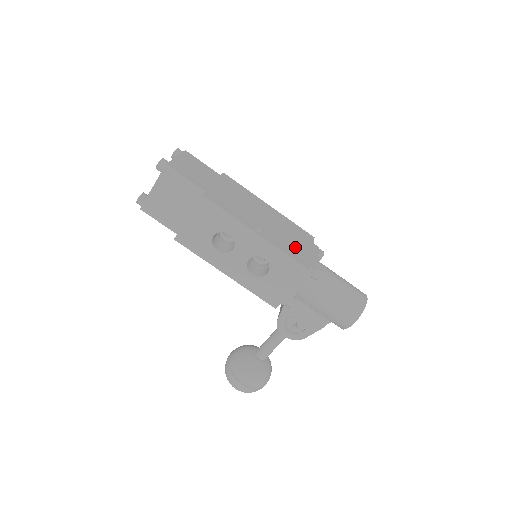
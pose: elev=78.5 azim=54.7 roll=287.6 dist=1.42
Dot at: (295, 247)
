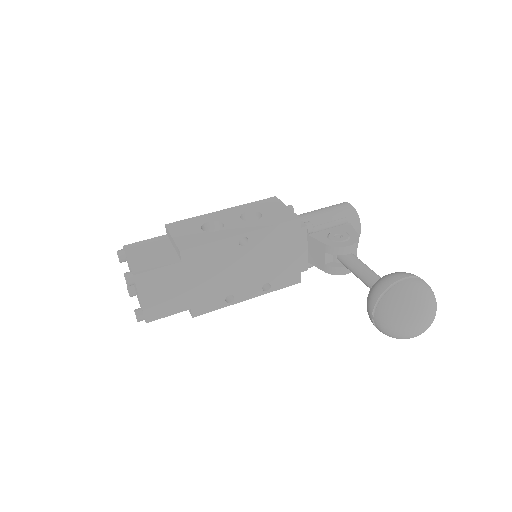
Dot at: occluded
